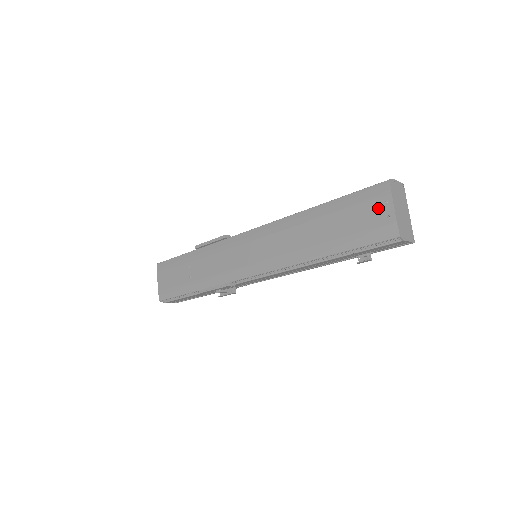
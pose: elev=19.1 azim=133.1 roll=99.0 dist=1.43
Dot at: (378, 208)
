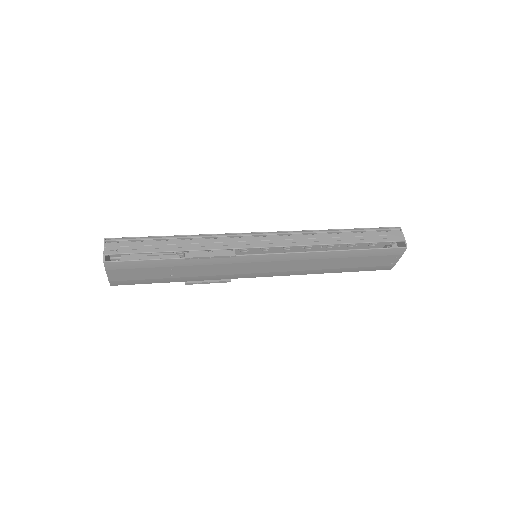
Dot at: (389, 259)
